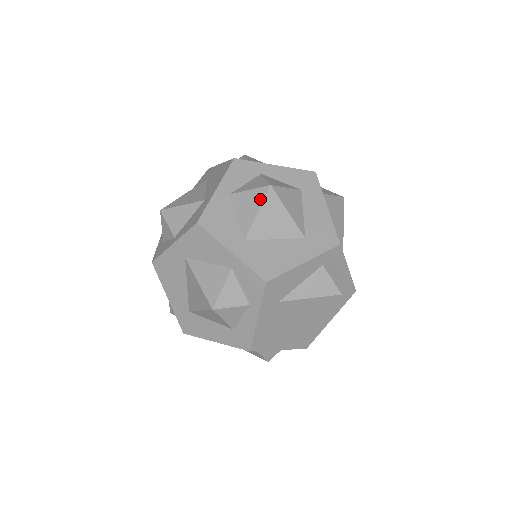
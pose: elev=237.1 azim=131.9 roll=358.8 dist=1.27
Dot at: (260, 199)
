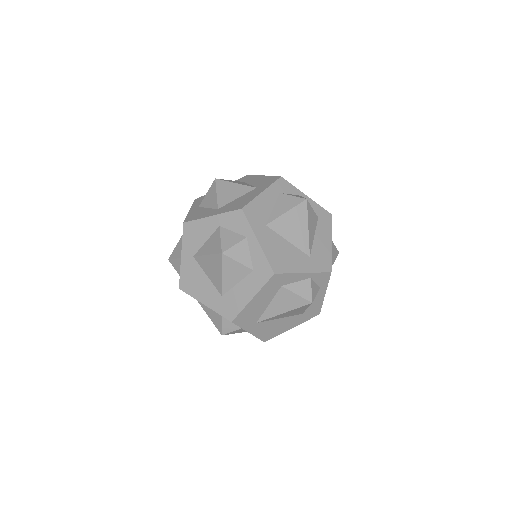
Dot at: (214, 188)
